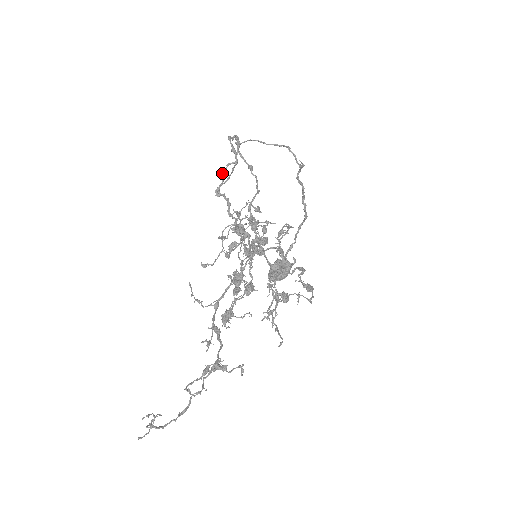
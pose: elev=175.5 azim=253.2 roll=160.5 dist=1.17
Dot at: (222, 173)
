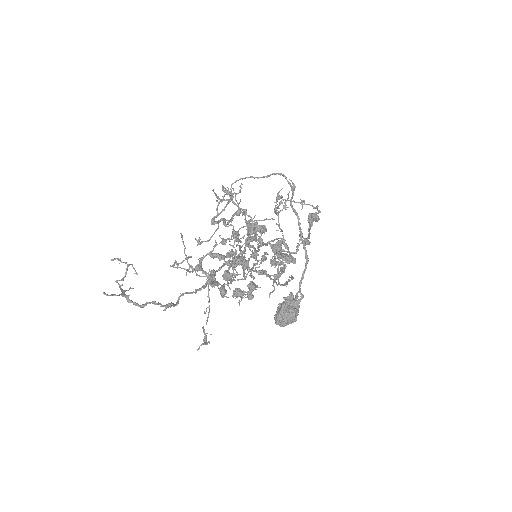
Dot at: (217, 205)
